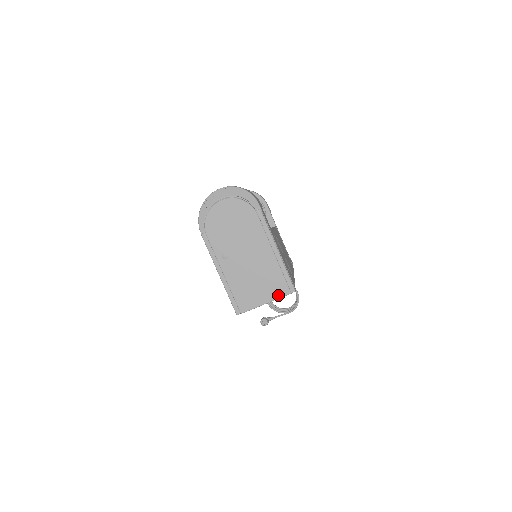
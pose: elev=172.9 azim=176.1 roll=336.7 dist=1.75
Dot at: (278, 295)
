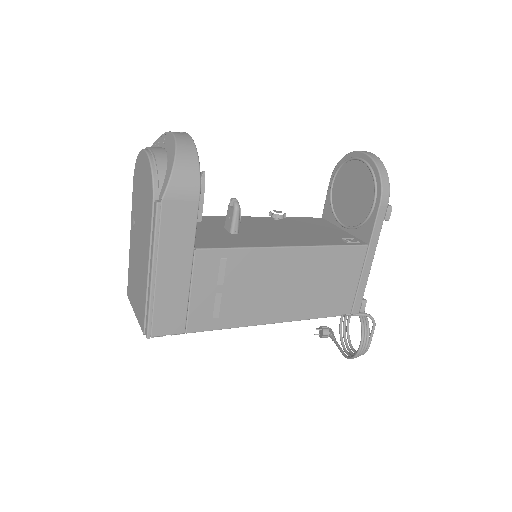
Dot at: (139, 320)
